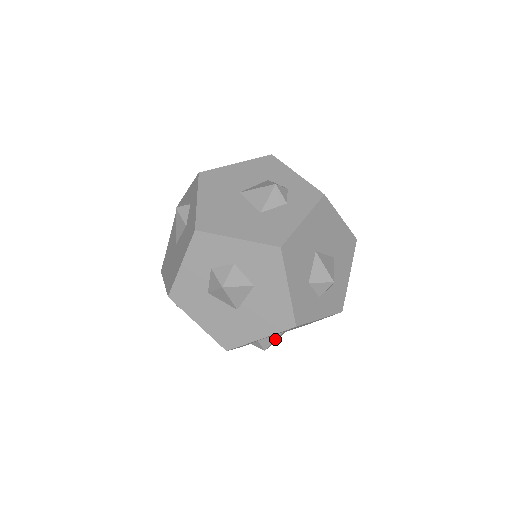
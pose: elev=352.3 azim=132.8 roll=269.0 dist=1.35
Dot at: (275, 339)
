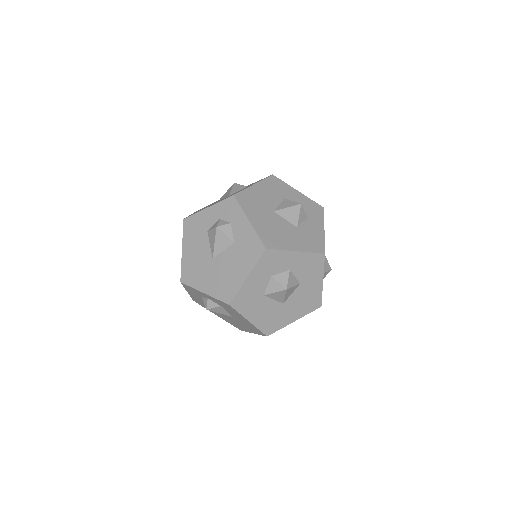
Dot at: occluded
